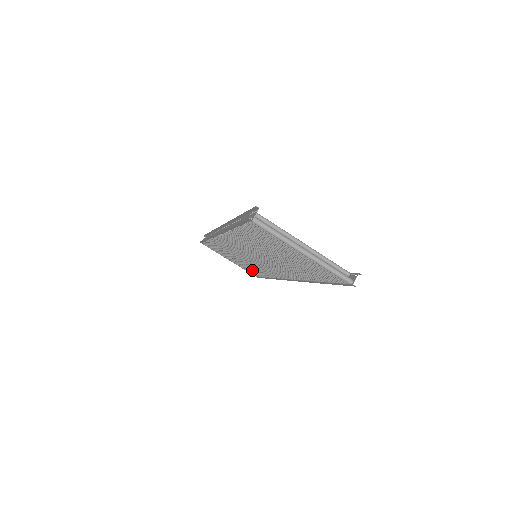
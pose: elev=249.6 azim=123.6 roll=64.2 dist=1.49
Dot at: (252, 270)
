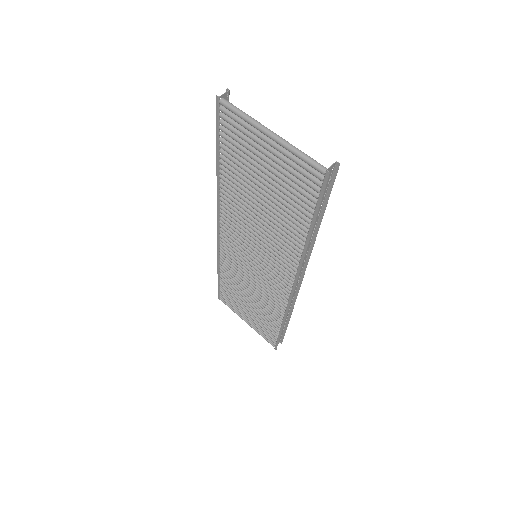
Dot at: (265, 323)
